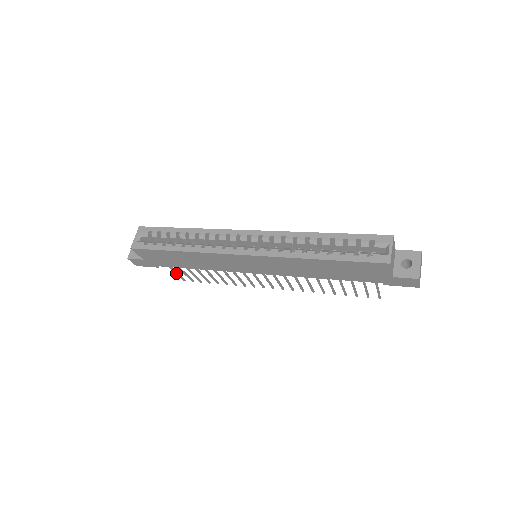
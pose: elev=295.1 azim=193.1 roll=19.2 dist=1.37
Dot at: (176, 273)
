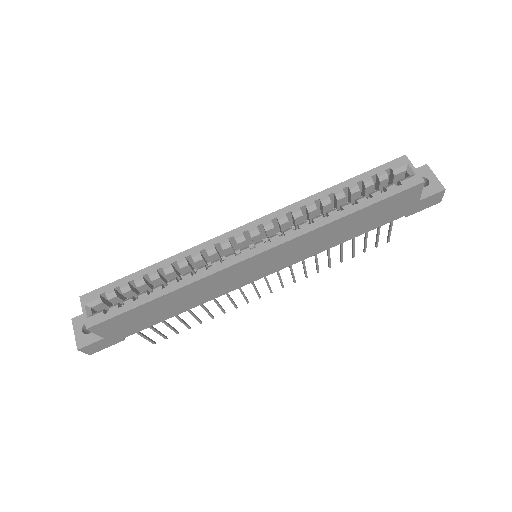
Dot at: (145, 338)
